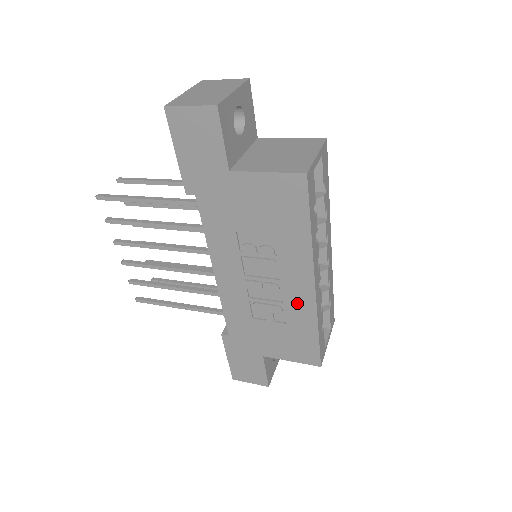
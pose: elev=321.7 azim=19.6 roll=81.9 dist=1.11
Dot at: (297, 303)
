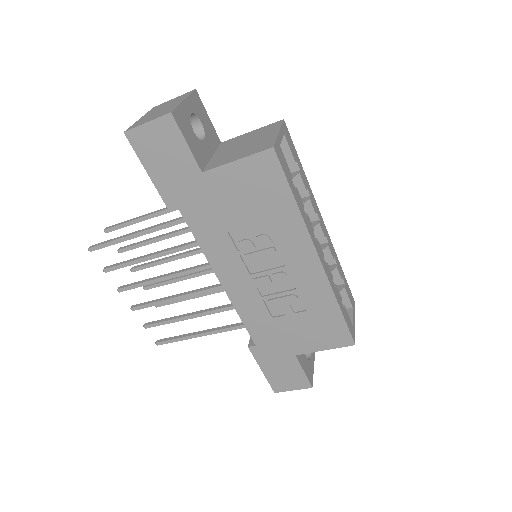
Dot at: (309, 284)
